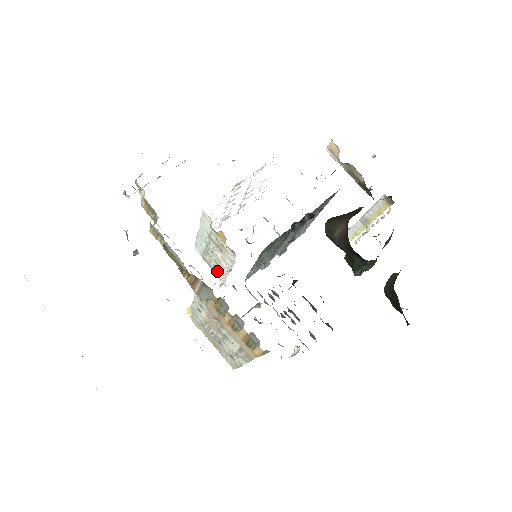
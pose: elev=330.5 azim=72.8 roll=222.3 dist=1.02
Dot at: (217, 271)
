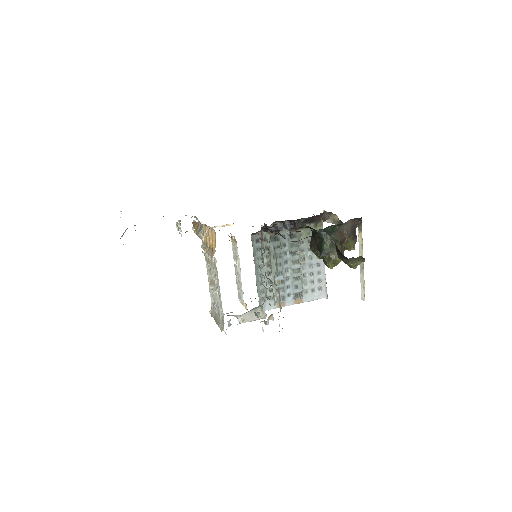
Dot at: (241, 293)
